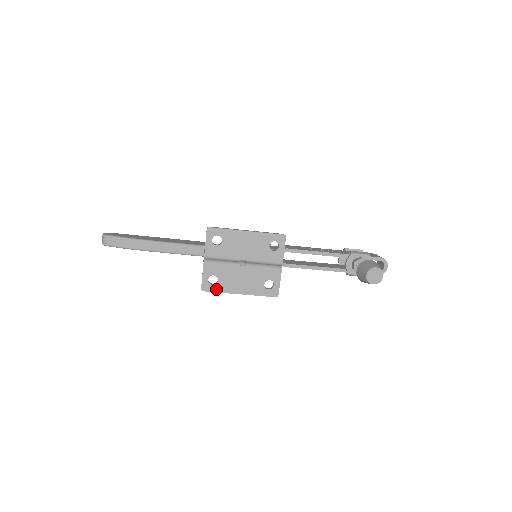
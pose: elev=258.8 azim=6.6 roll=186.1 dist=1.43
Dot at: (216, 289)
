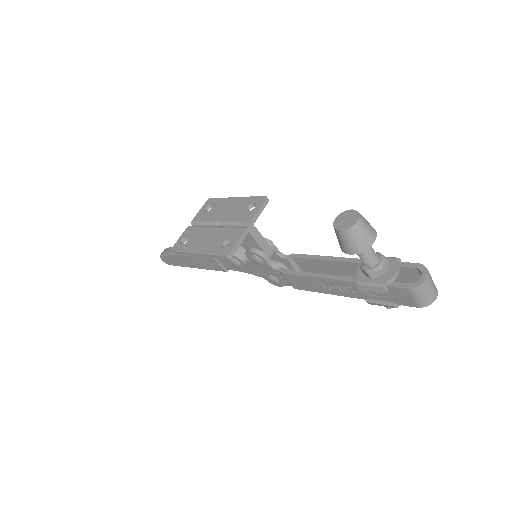
Dot at: (182, 249)
